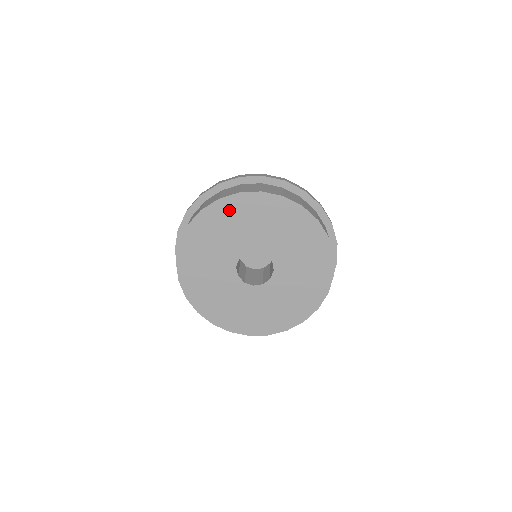
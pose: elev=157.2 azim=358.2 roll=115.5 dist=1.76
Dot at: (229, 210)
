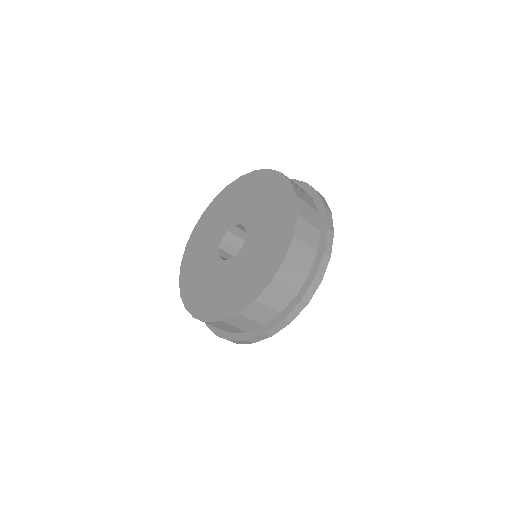
Dot at: (190, 257)
